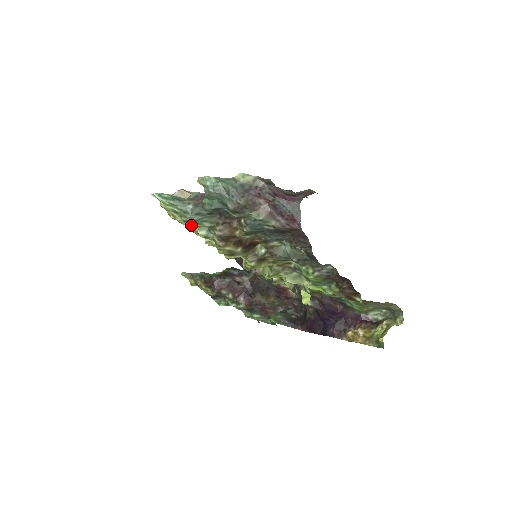
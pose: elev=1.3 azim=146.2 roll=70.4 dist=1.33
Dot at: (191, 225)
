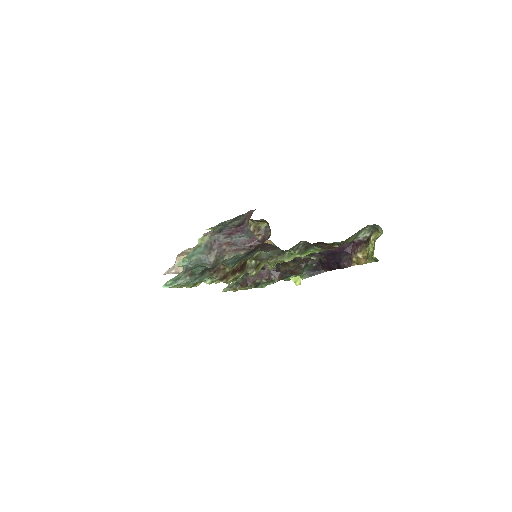
Dot at: (198, 285)
